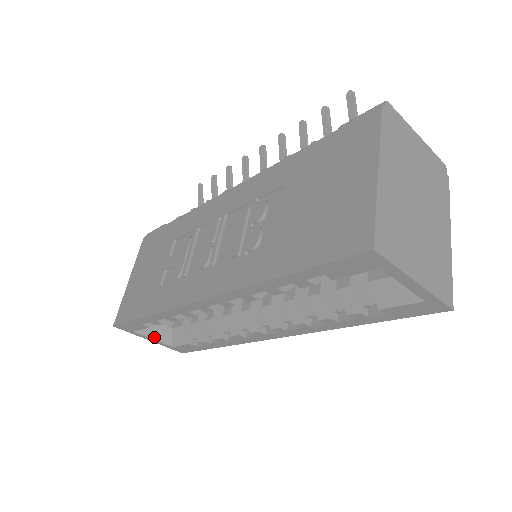
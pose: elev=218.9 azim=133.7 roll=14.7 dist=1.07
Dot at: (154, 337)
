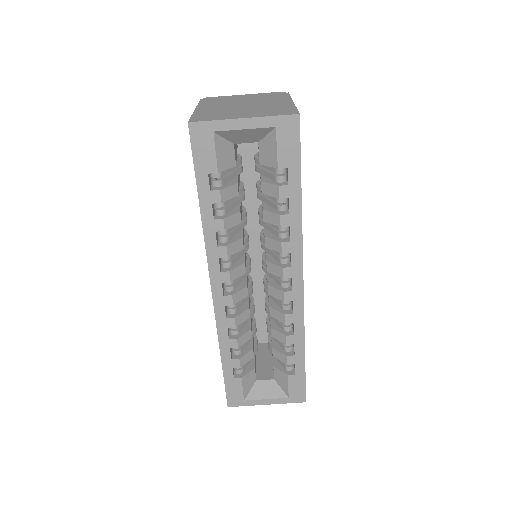
Dot at: (265, 396)
